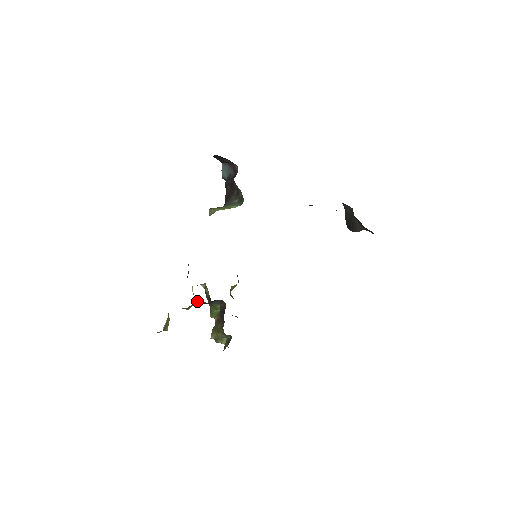
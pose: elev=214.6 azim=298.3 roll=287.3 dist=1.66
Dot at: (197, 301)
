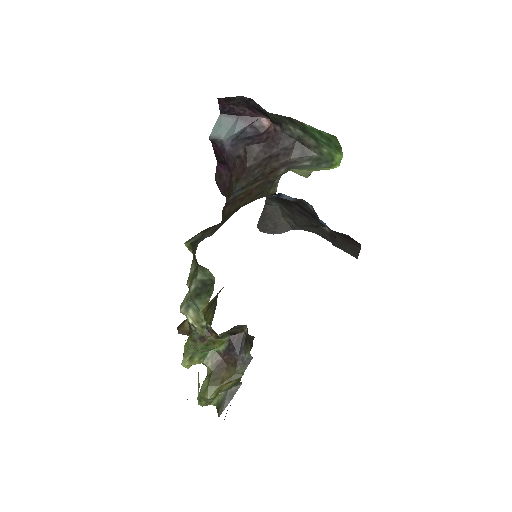
Dot at: occluded
